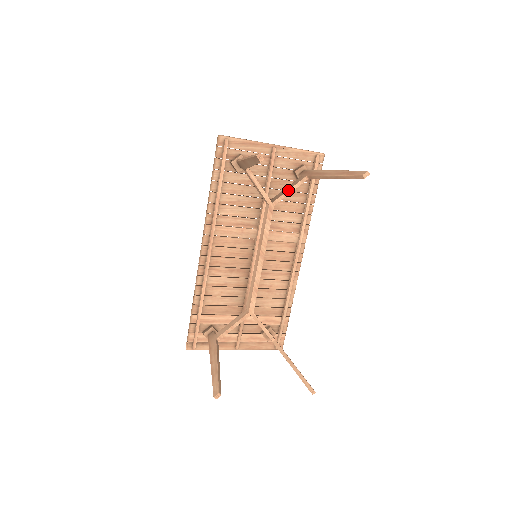
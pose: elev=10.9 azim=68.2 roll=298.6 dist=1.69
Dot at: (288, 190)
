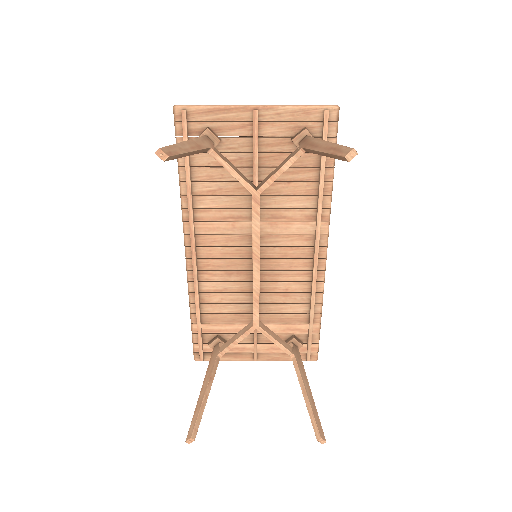
Dot at: (277, 171)
